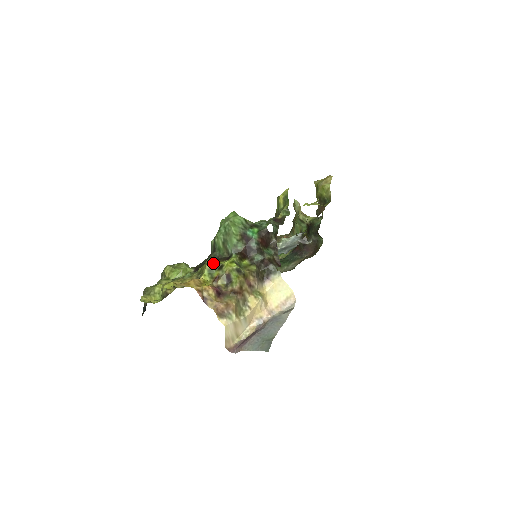
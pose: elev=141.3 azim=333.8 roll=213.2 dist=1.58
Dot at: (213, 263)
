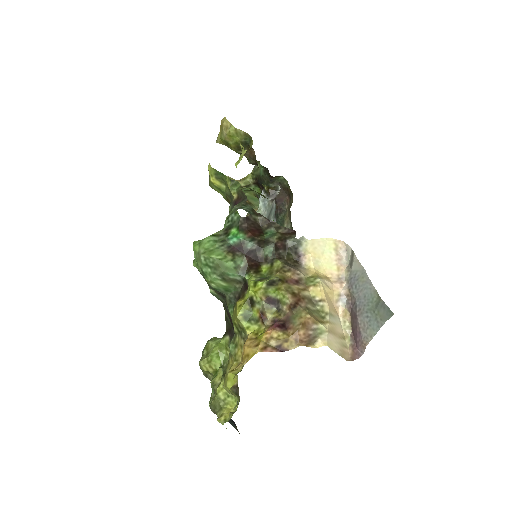
Dot at: (240, 308)
